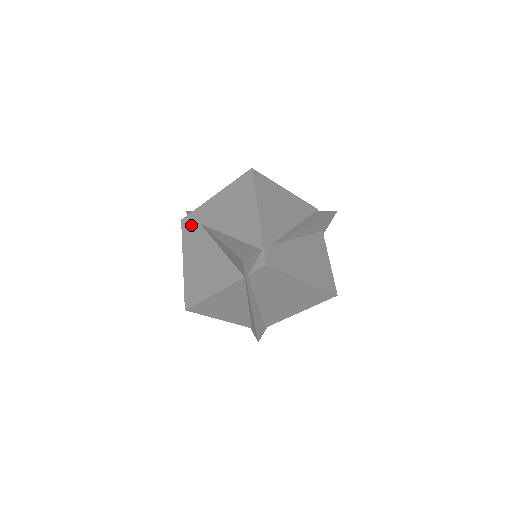
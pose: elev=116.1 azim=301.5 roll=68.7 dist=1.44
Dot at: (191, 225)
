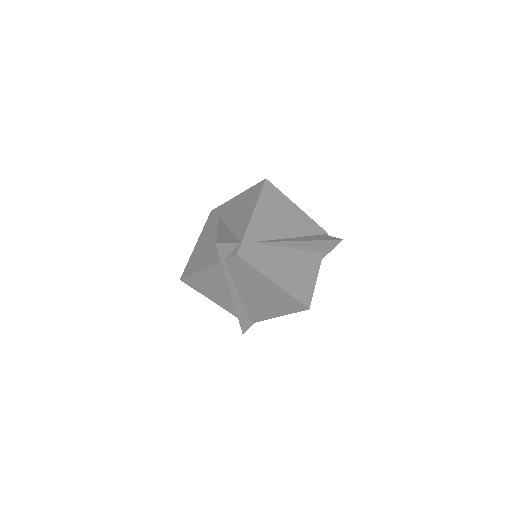
Dot at: (214, 216)
